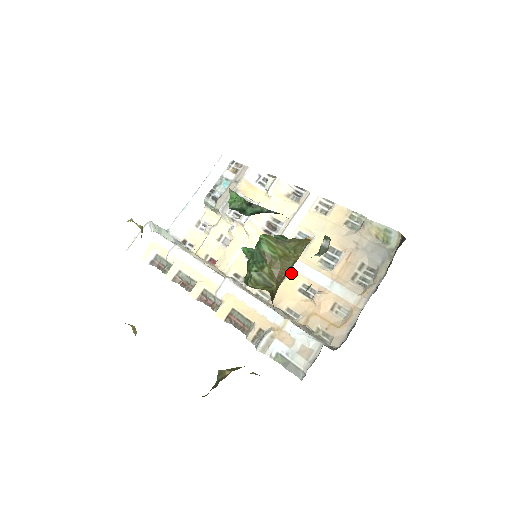
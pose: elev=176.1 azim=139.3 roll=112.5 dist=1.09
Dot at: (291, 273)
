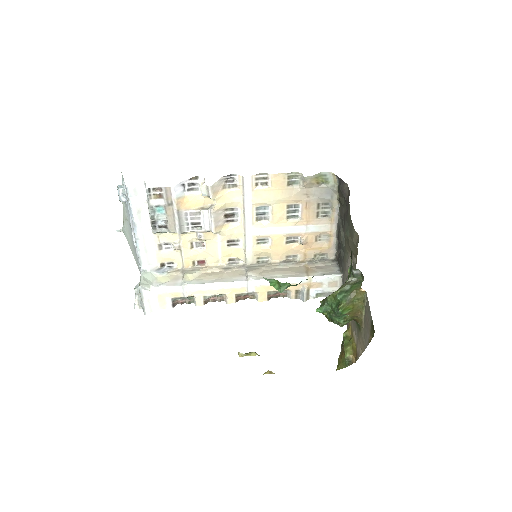
Dot at: (273, 238)
